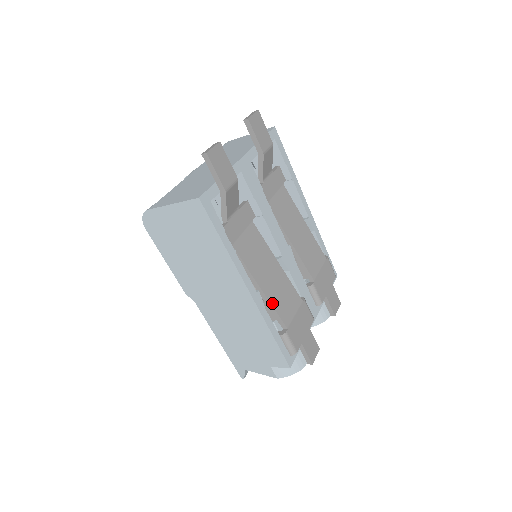
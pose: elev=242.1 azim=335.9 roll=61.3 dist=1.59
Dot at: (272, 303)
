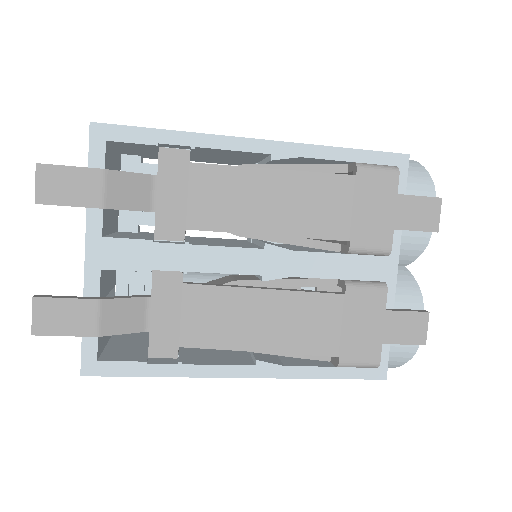
Dot at: (290, 351)
